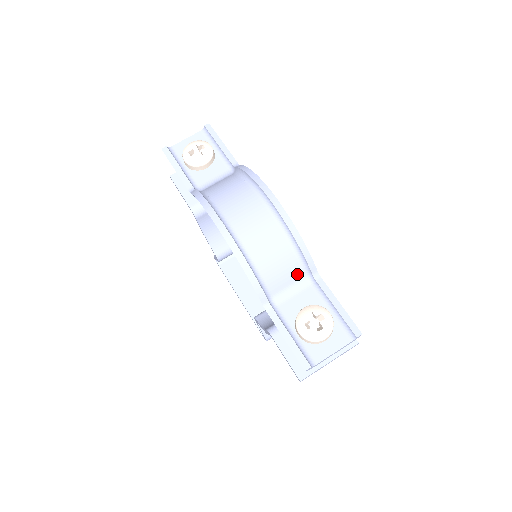
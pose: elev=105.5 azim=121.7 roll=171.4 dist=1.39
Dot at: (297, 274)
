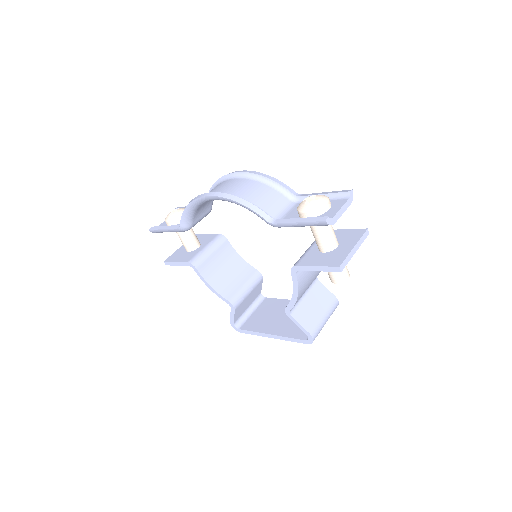
Dot at: (282, 199)
